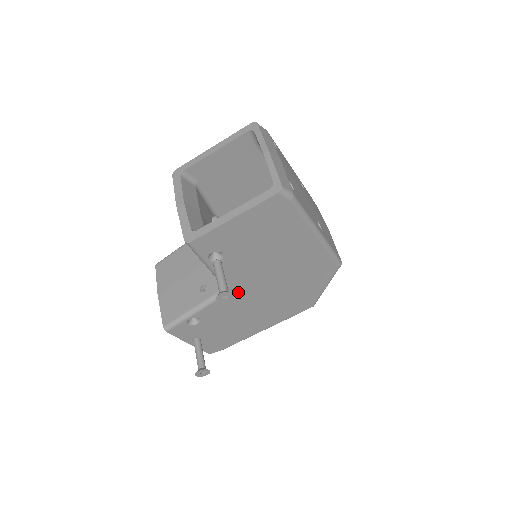
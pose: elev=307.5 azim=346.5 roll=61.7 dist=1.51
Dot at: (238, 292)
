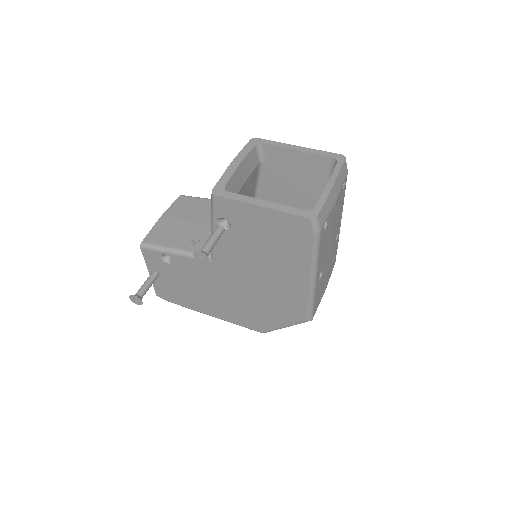
Dot at: (217, 267)
